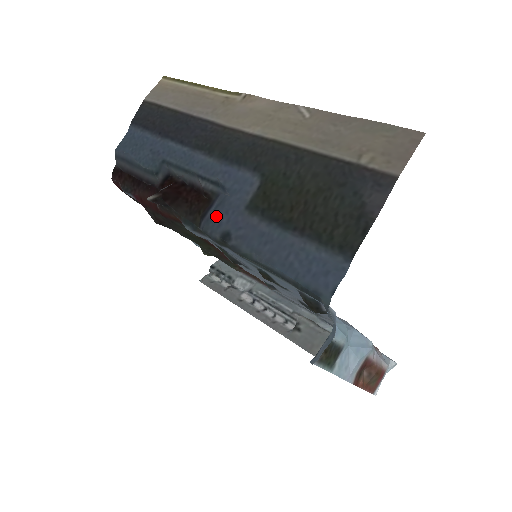
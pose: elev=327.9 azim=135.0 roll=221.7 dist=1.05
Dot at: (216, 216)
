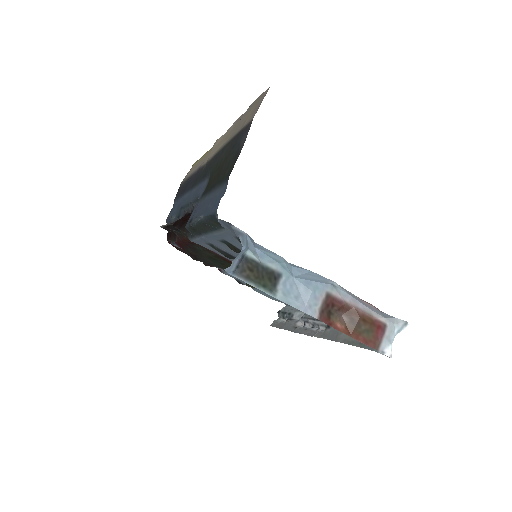
Dot at: occluded
